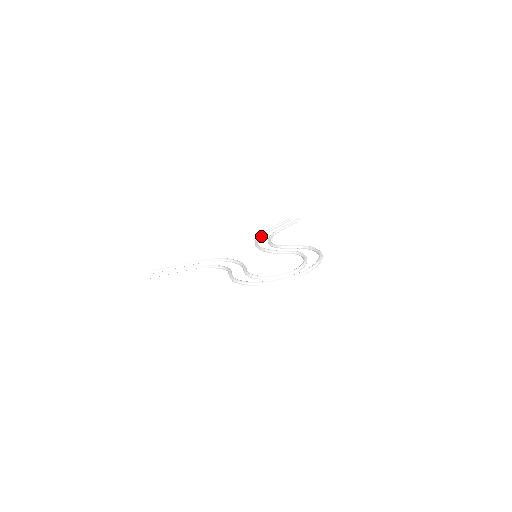
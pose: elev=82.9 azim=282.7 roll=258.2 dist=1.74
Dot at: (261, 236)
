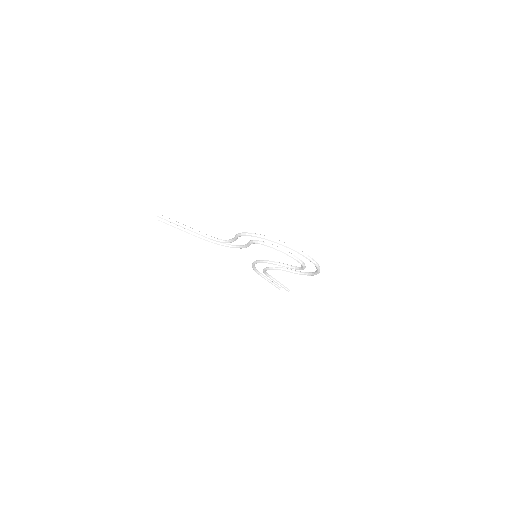
Dot at: (256, 269)
